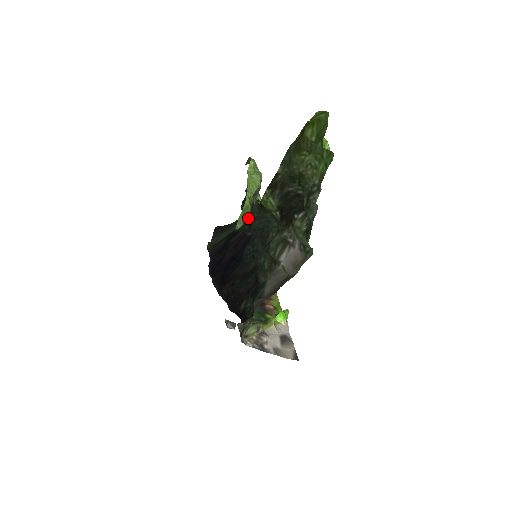
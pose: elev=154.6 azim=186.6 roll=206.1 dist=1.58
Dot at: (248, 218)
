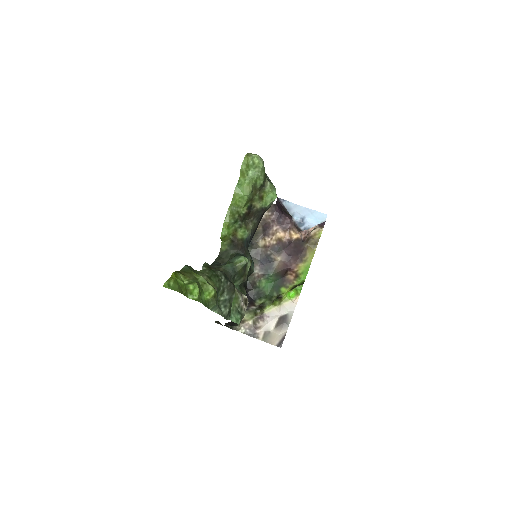
Dot at: occluded
